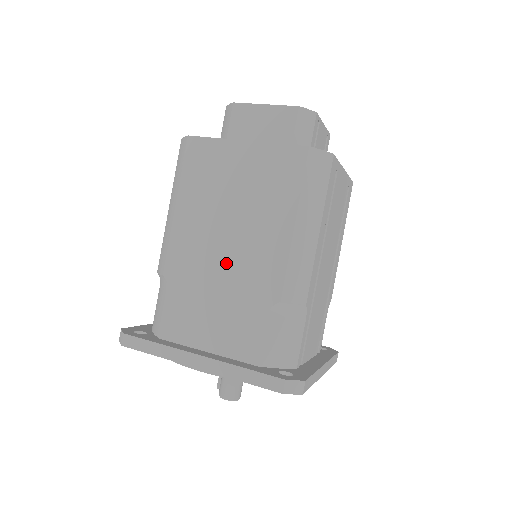
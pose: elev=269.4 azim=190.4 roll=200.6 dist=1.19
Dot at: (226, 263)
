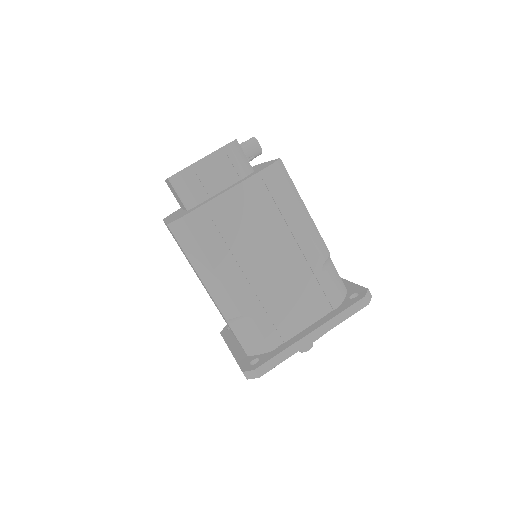
Dot at: occluded
